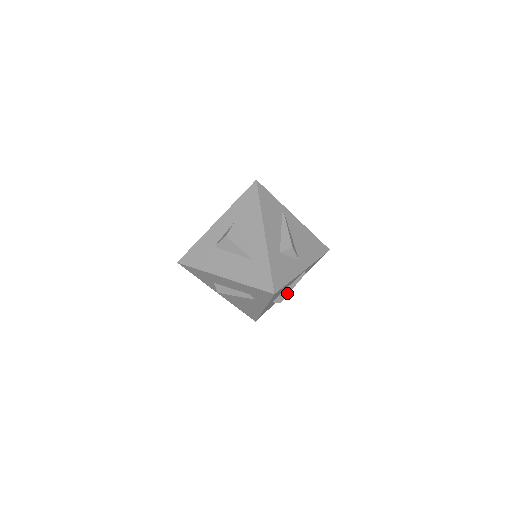
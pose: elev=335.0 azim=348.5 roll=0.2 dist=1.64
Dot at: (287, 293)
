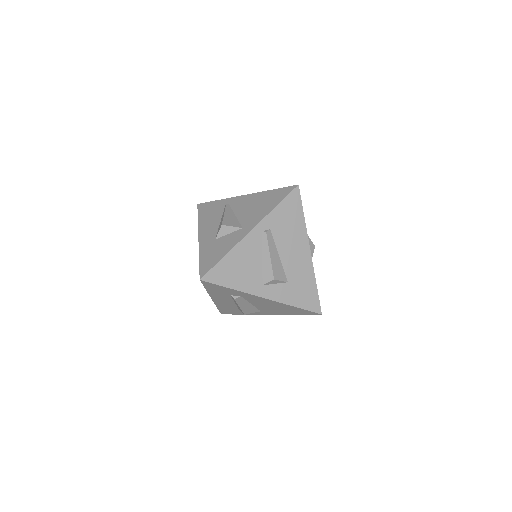
Dot at: (269, 265)
